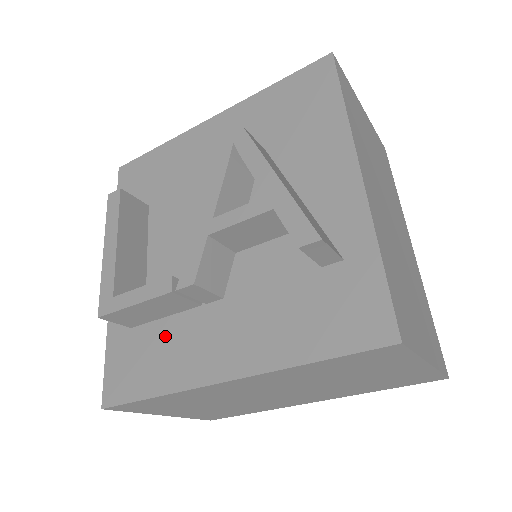
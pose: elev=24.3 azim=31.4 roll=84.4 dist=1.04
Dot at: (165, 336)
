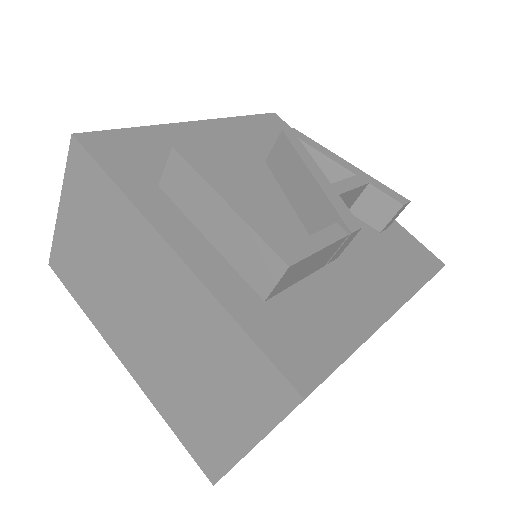
Dot at: (313, 298)
